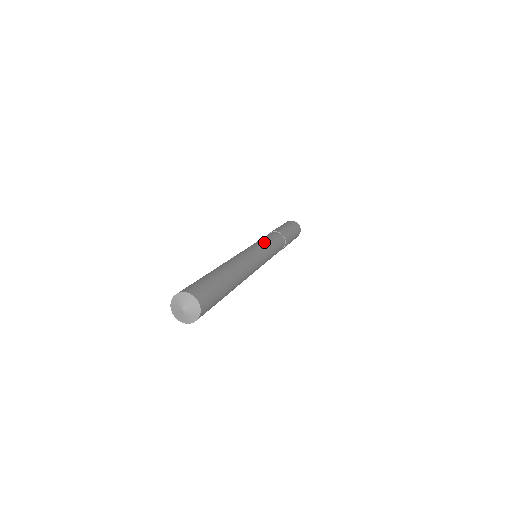
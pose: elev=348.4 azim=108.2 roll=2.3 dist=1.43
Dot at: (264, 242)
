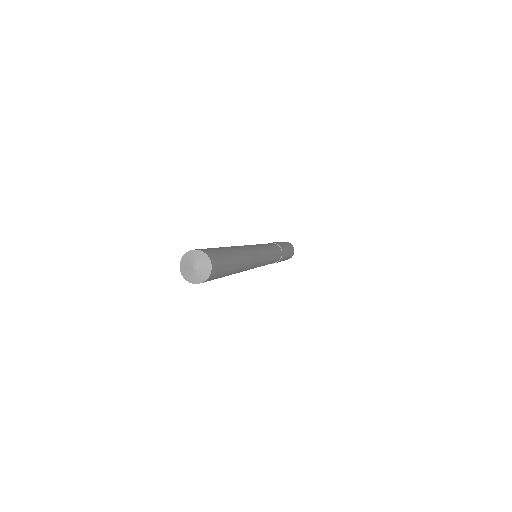
Dot at: (263, 244)
